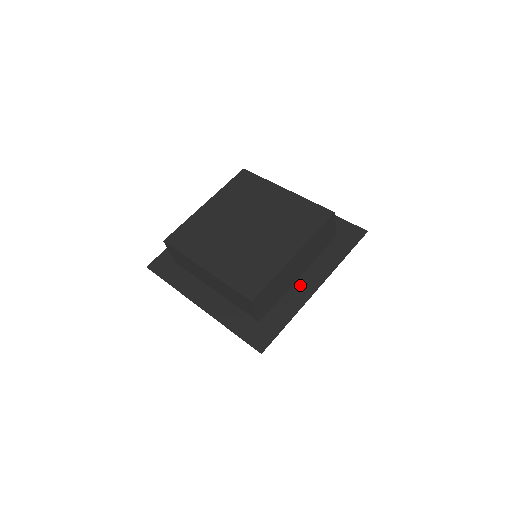
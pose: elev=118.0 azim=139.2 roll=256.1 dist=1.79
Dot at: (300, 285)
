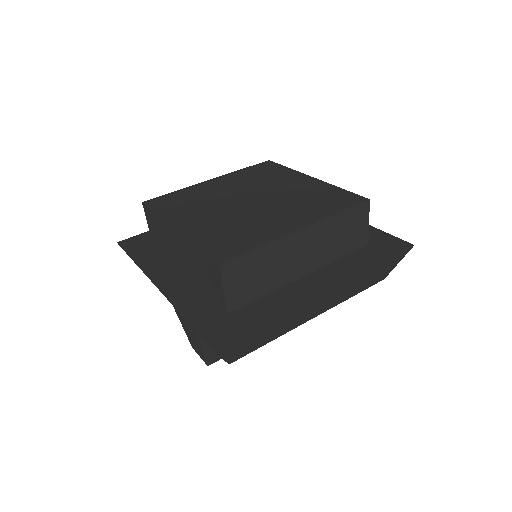
Dot at: (301, 284)
